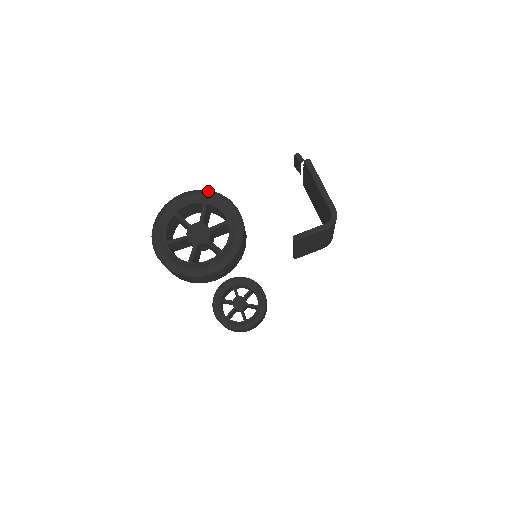
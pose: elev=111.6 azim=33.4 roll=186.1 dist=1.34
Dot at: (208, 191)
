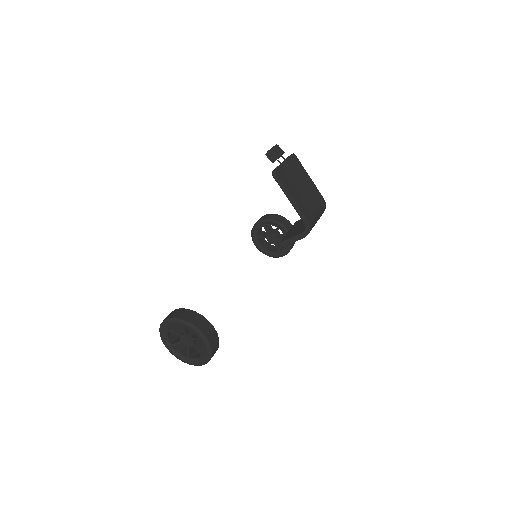
Dot at: (180, 320)
